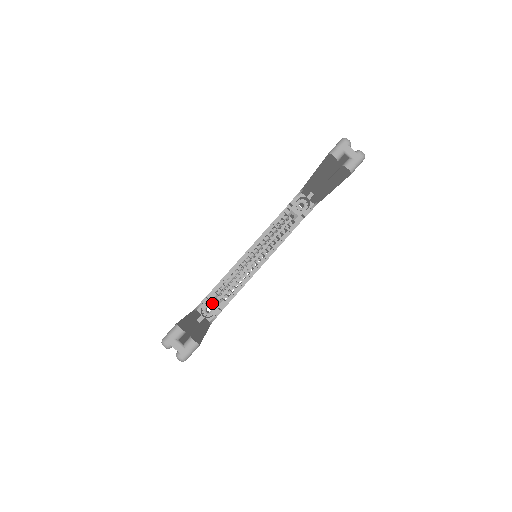
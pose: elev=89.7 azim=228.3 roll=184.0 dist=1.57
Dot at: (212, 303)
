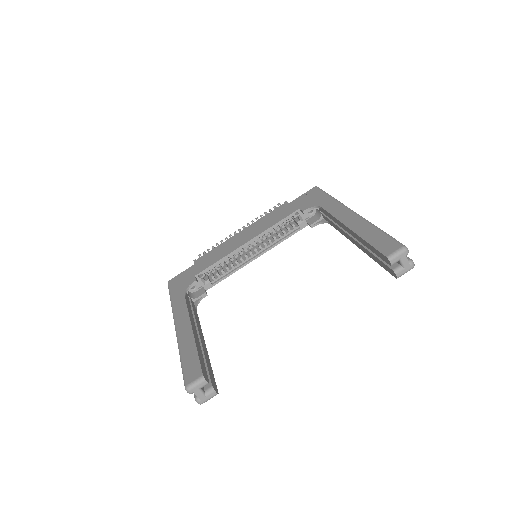
Dot at: (198, 281)
